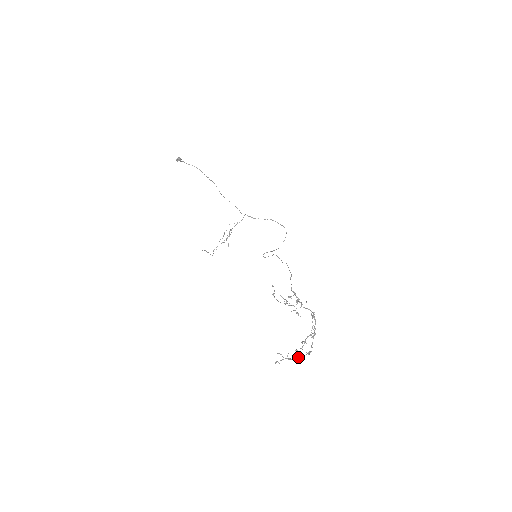
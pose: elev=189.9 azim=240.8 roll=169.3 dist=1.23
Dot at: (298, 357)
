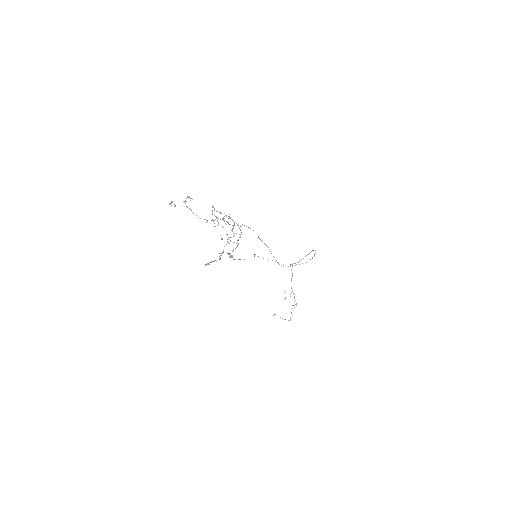
Dot at: (223, 251)
